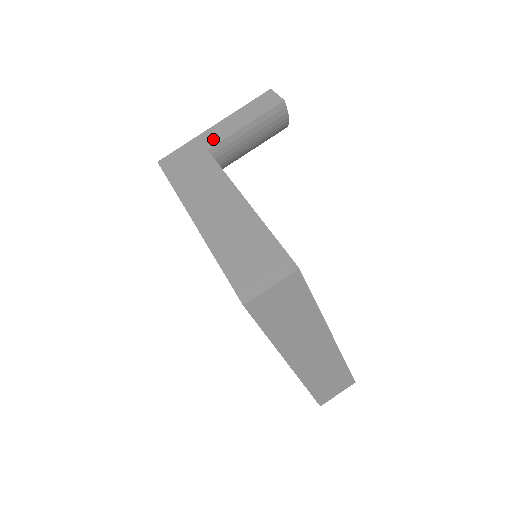
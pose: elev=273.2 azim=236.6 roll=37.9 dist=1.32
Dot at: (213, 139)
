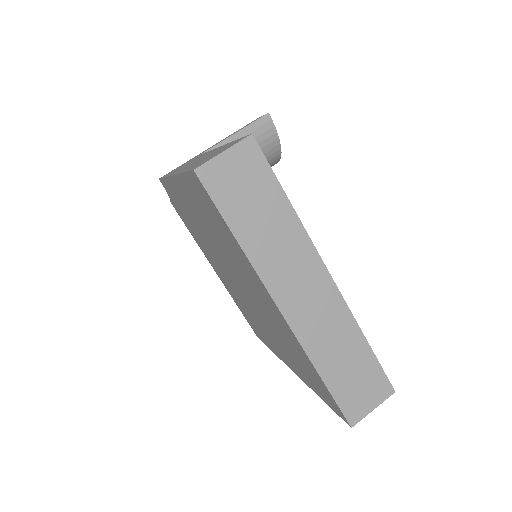
Dot at: occluded
